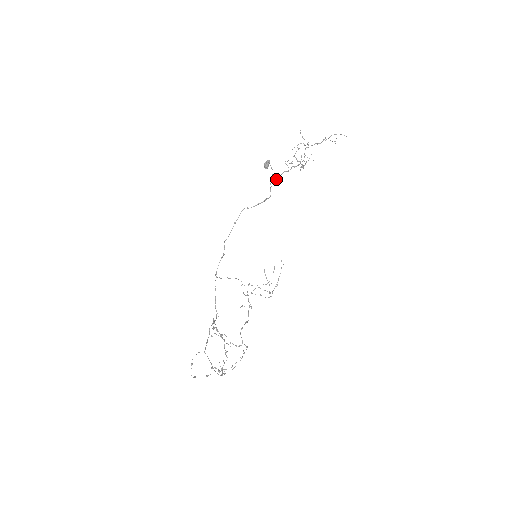
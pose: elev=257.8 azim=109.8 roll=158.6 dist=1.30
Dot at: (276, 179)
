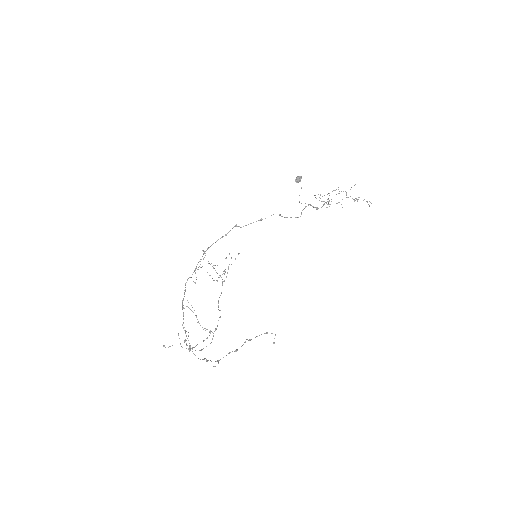
Dot at: (317, 209)
